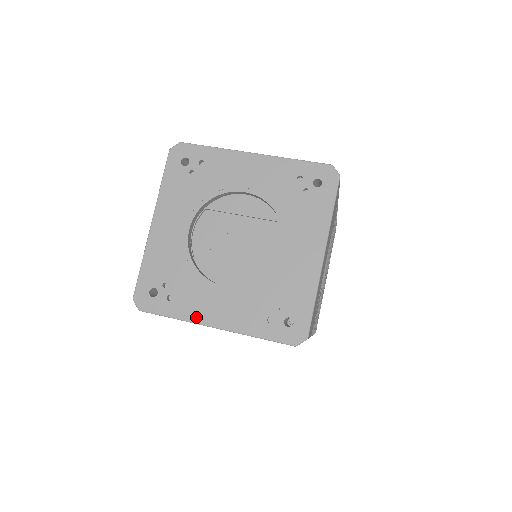
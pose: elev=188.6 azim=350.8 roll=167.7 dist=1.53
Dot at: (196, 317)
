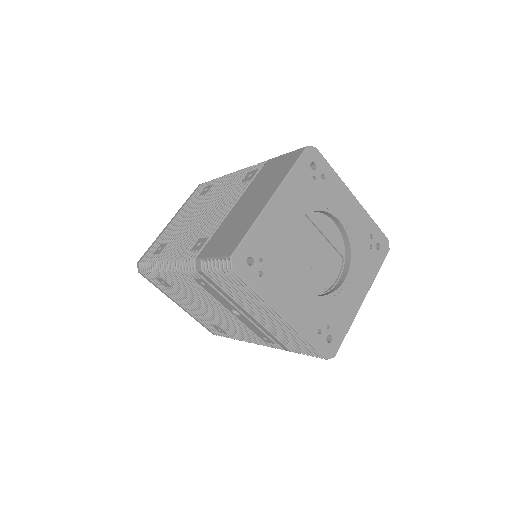
Dot at: (274, 302)
